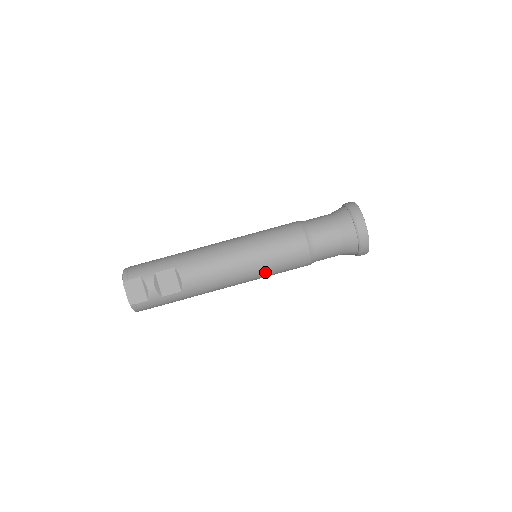
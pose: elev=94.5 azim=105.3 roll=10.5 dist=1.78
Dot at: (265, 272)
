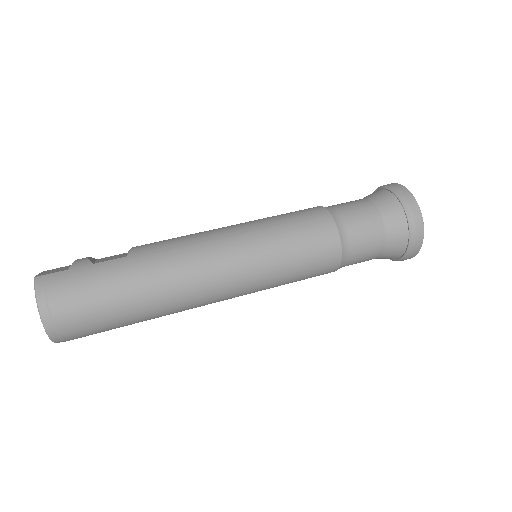
Dot at: (264, 232)
